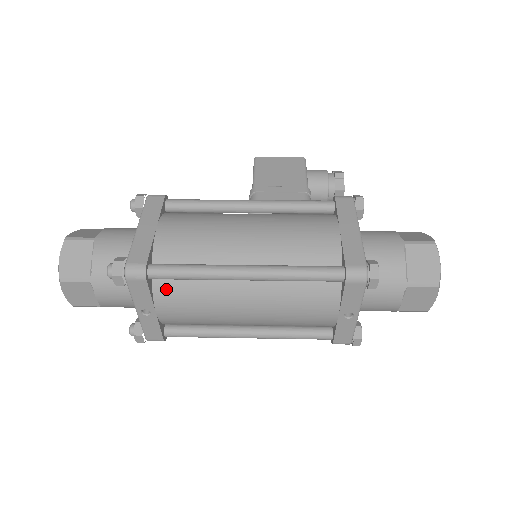
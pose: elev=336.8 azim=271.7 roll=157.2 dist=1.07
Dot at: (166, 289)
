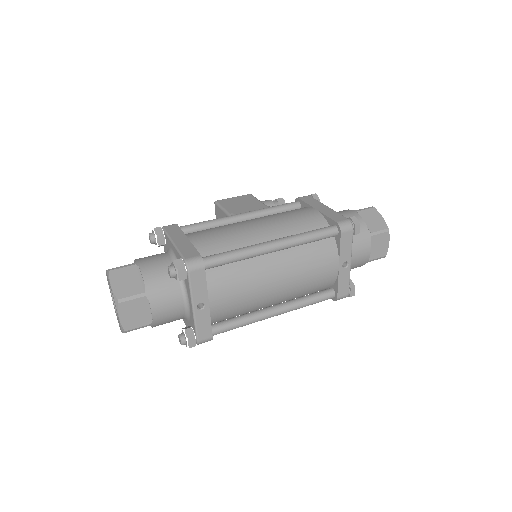
Dot at: (216, 278)
